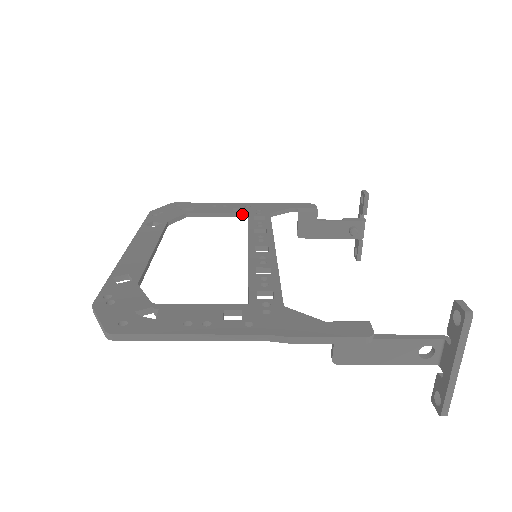
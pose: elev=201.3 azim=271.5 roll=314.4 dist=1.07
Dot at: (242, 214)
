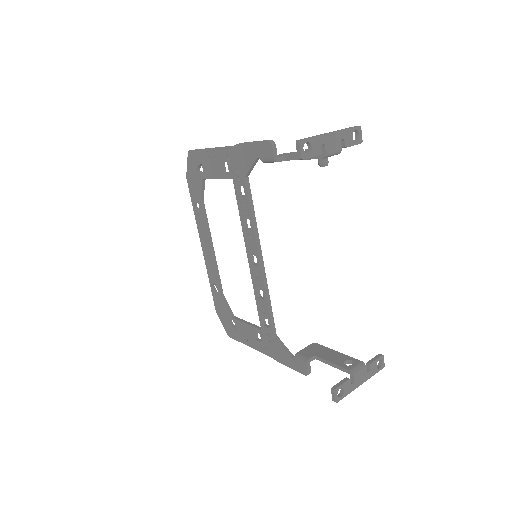
Dot at: occluded
